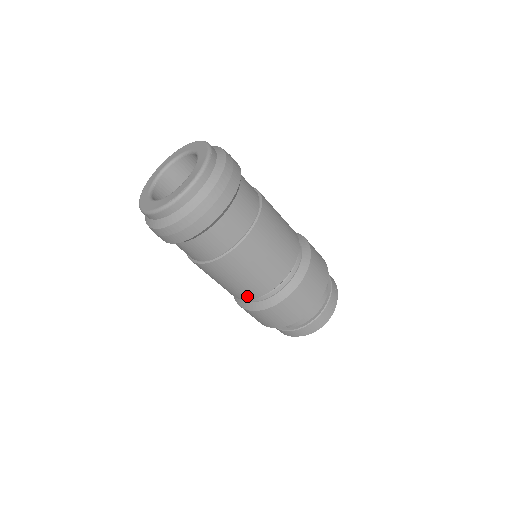
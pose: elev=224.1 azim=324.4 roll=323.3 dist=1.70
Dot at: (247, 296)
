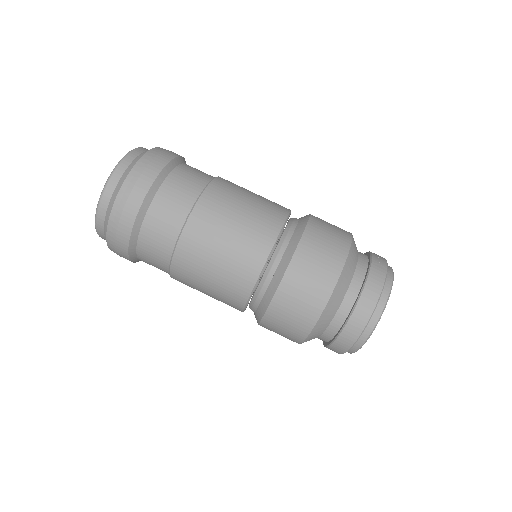
Dot at: (268, 237)
